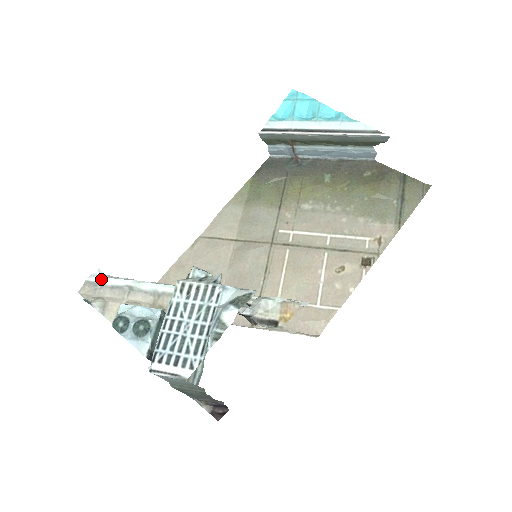
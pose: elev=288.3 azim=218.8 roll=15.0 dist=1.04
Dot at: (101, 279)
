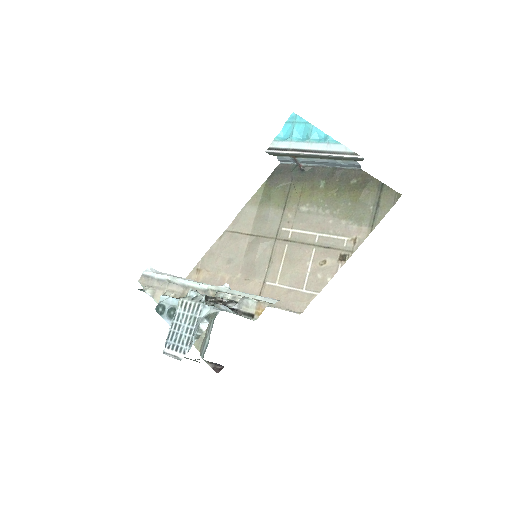
Dot at: (151, 274)
